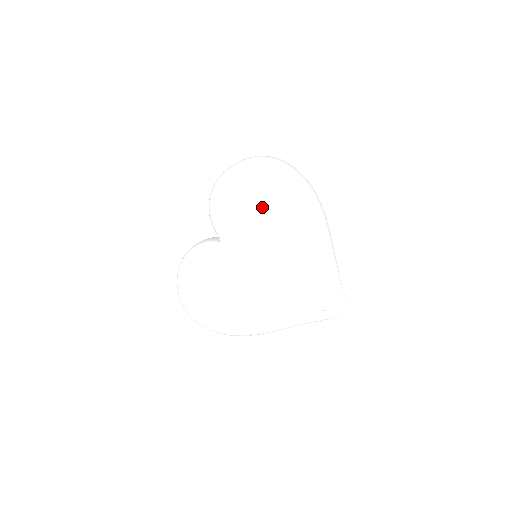
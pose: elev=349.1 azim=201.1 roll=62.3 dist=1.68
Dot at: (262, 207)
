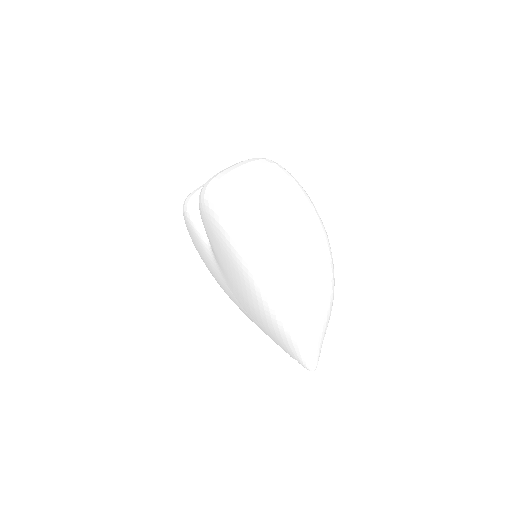
Dot at: (235, 271)
